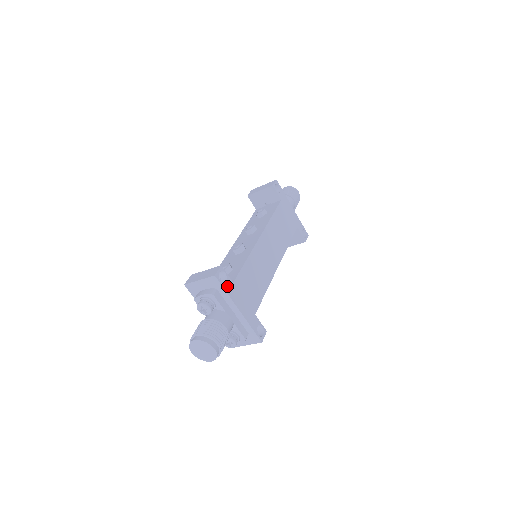
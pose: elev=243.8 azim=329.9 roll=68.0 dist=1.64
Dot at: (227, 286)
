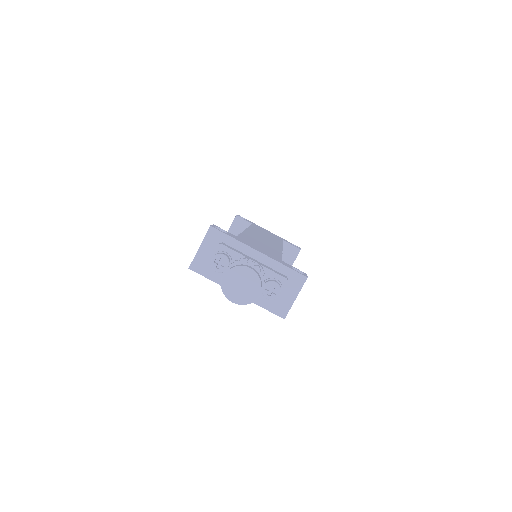
Dot at: (231, 236)
